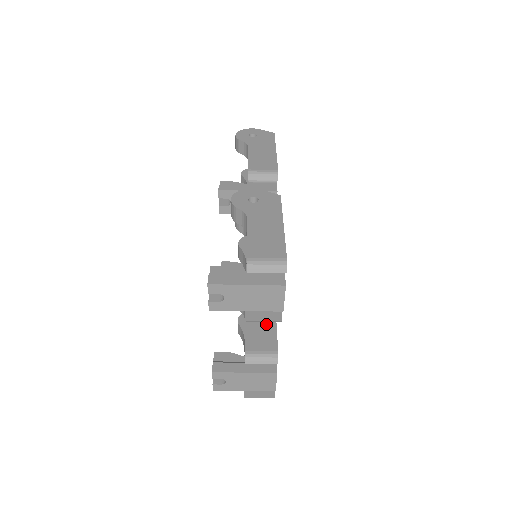
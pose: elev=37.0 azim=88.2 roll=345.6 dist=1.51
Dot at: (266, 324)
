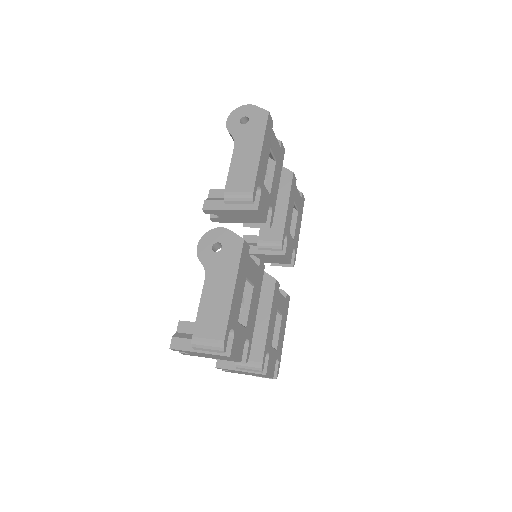
Dot at: (259, 331)
